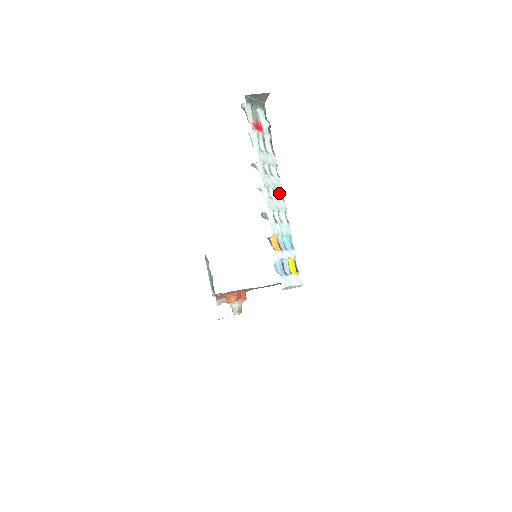
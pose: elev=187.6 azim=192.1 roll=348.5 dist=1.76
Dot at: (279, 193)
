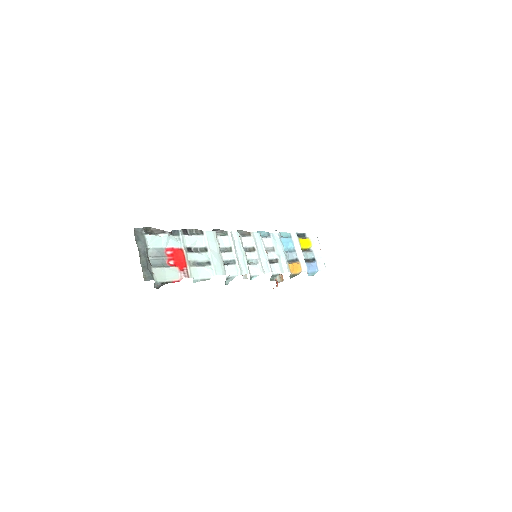
Dot at: (245, 241)
